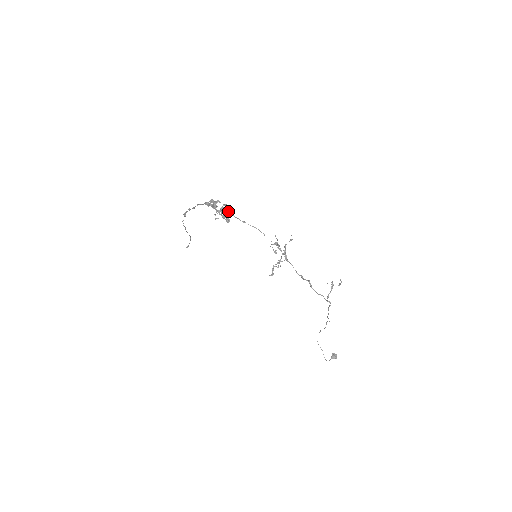
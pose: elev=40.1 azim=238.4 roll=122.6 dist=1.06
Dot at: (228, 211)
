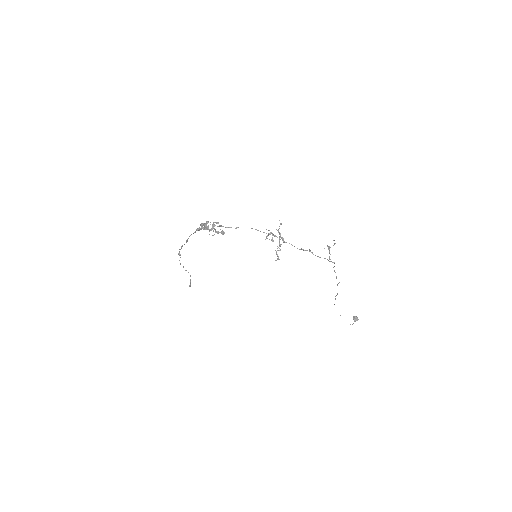
Dot at: (219, 225)
